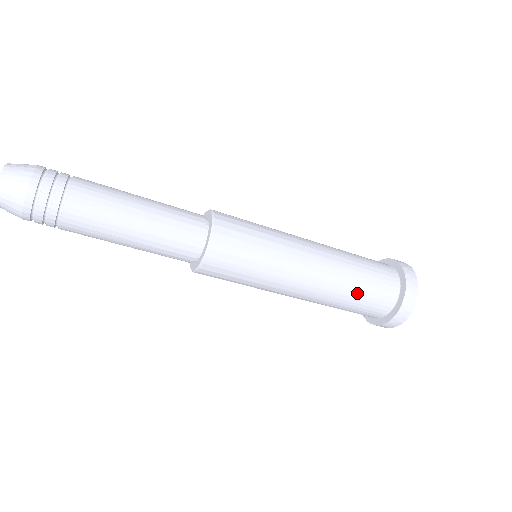
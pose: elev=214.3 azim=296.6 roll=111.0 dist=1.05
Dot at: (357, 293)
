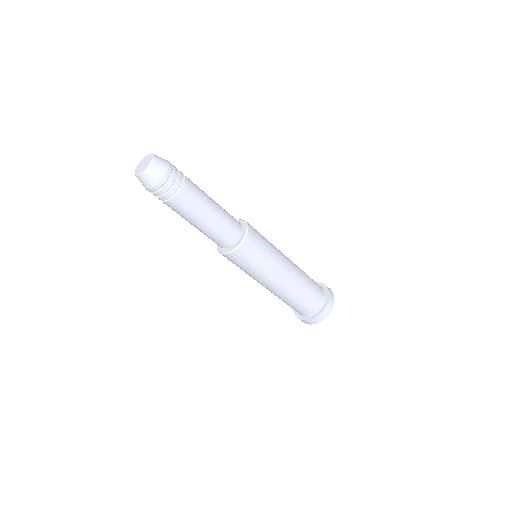
Dot at: (308, 290)
